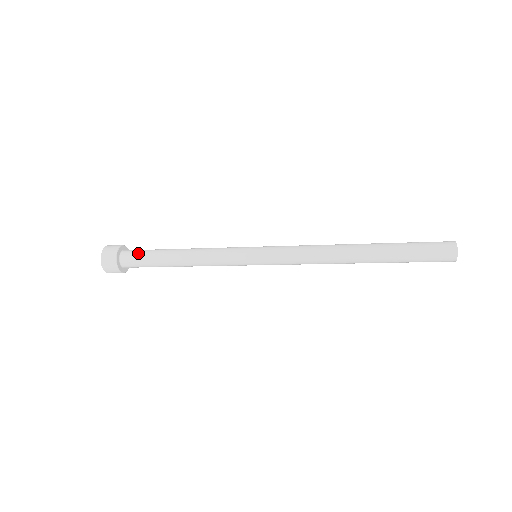
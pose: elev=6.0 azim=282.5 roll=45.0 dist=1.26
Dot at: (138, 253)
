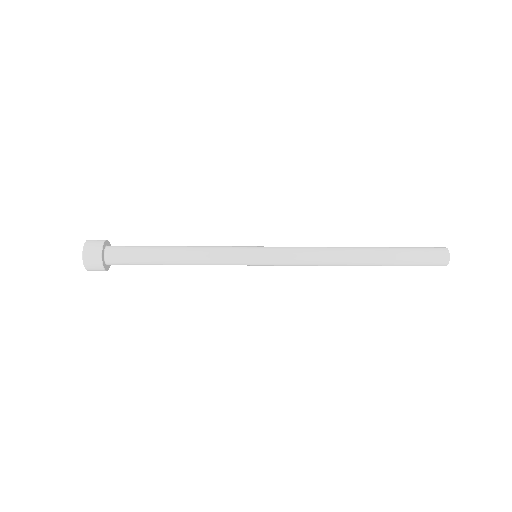
Dot at: (127, 246)
